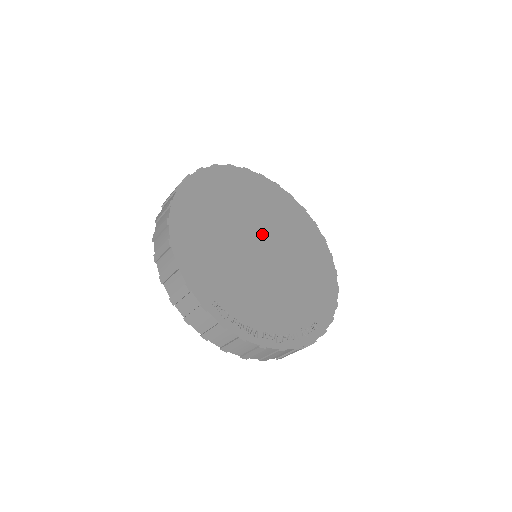
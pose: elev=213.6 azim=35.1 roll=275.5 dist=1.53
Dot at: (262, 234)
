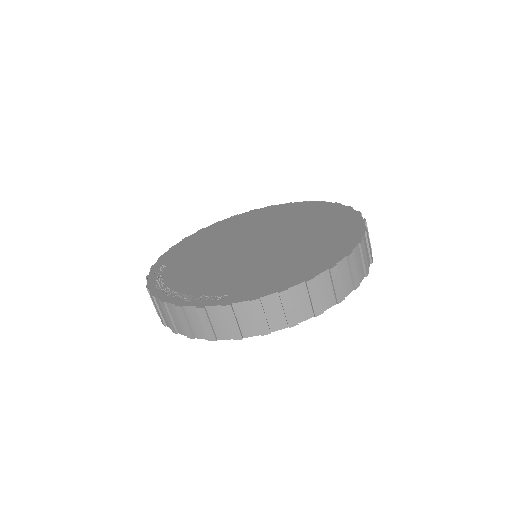
Dot at: (270, 236)
